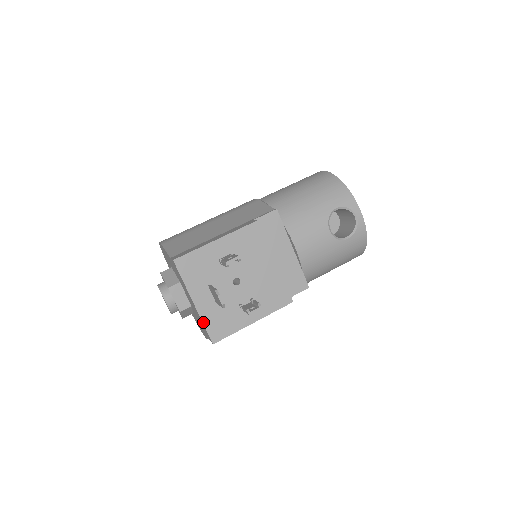
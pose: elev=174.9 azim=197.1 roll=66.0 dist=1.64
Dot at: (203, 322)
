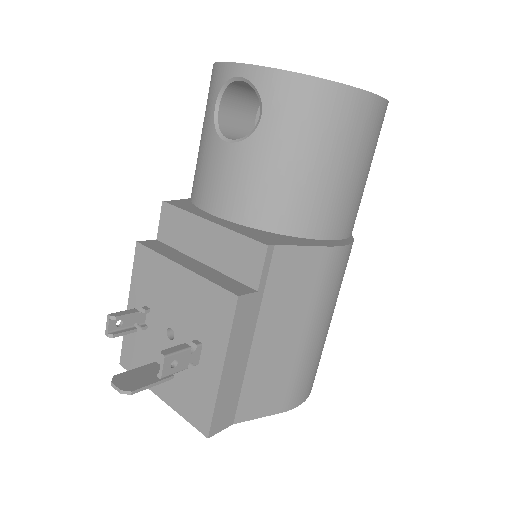
Dot at: (181, 415)
